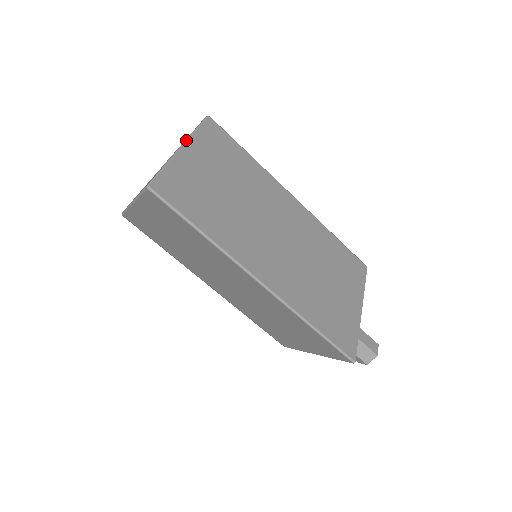
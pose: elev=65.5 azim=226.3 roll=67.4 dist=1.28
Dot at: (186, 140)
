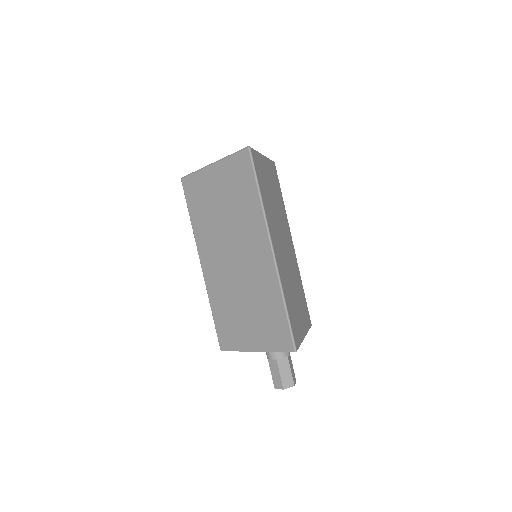
Dot at: (265, 156)
